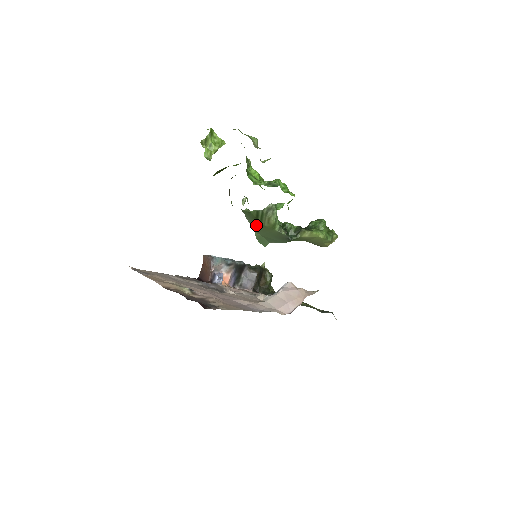
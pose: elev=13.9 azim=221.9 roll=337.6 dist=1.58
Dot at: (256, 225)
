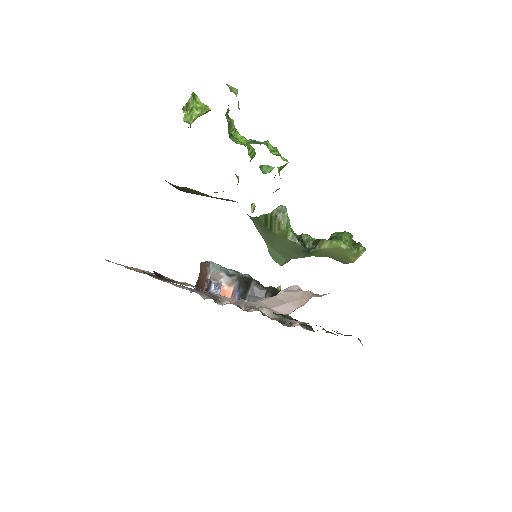
Dot at: (267, 235)
